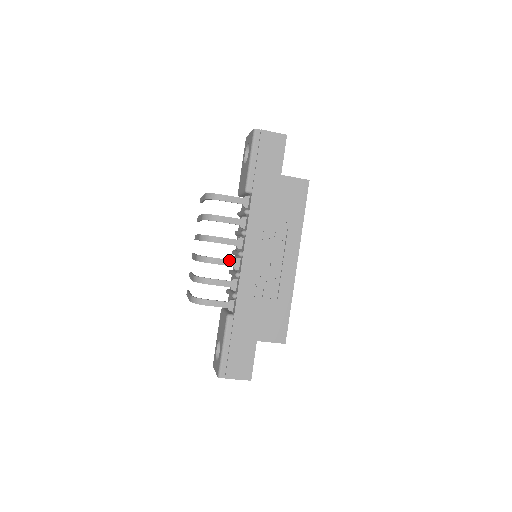
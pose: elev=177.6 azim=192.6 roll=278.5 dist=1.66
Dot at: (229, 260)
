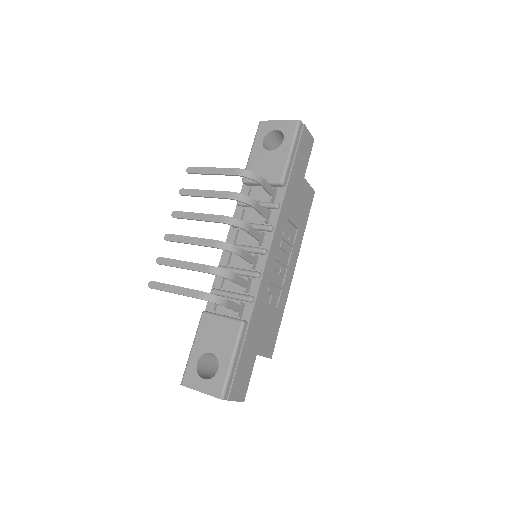
Dot at: (251, 255)
